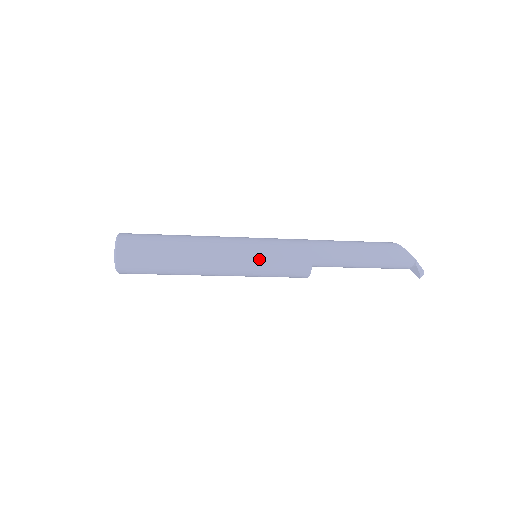
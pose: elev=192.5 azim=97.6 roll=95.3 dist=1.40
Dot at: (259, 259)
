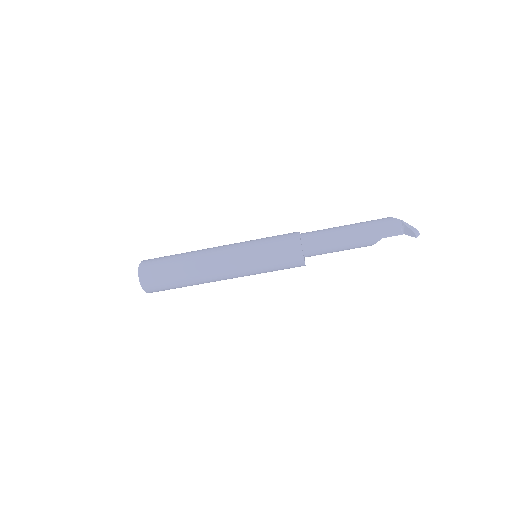
Dot at: (253, 245)
